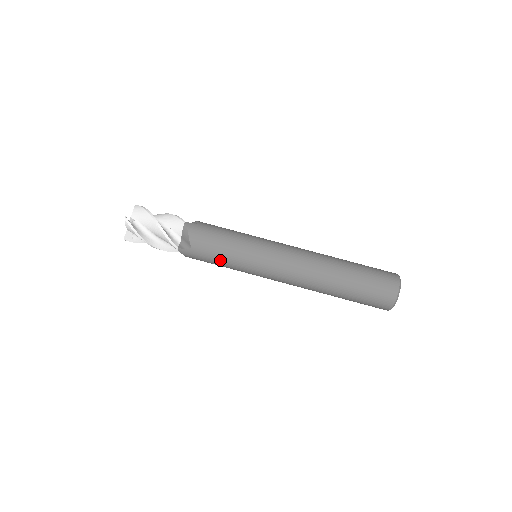
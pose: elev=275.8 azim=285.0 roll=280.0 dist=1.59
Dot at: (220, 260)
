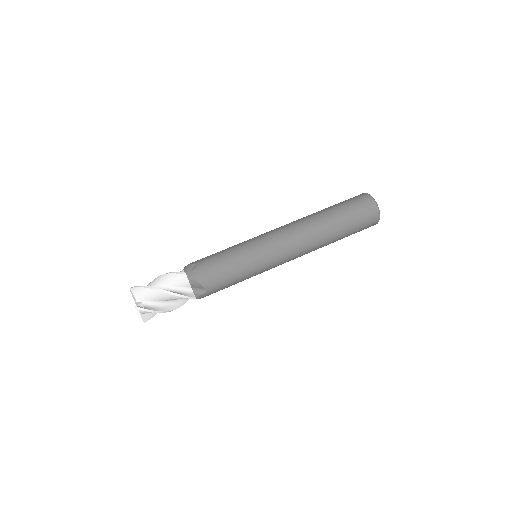
Dot at: (235, 281)
